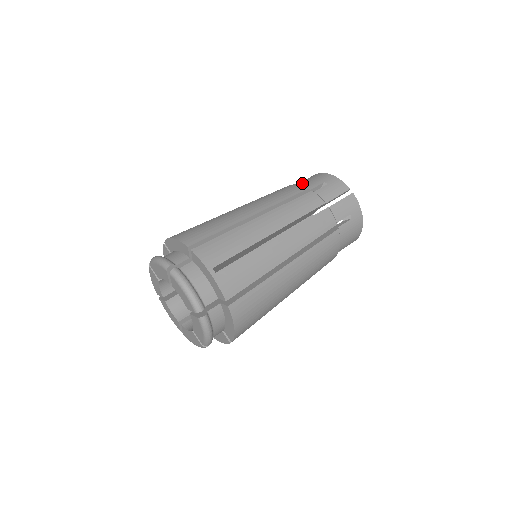
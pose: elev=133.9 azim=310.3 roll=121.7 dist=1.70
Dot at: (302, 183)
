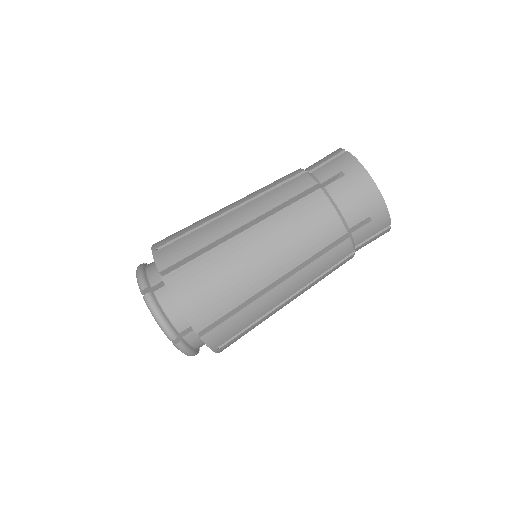
Dot at: (346, 205)
